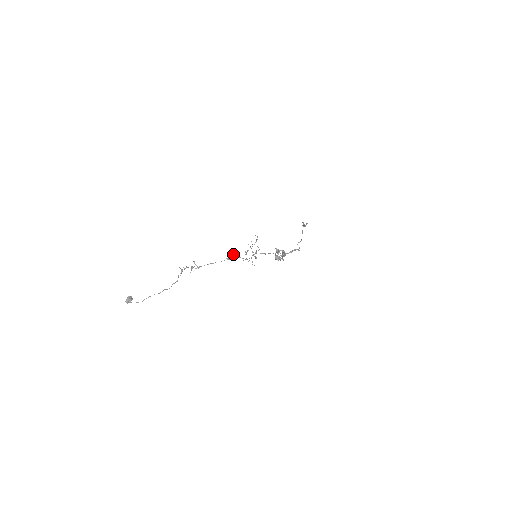
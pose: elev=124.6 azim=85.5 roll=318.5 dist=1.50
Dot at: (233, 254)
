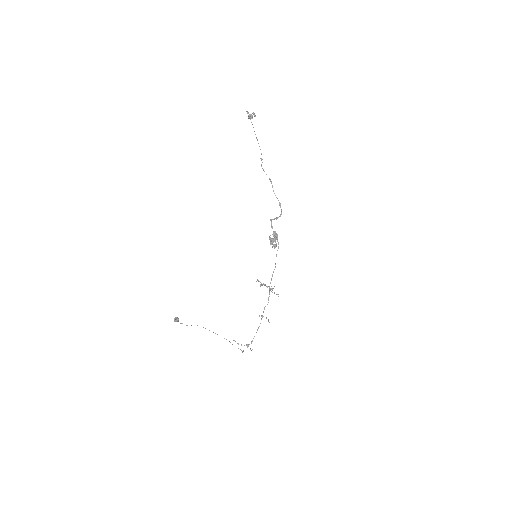
Dot at: occluded
